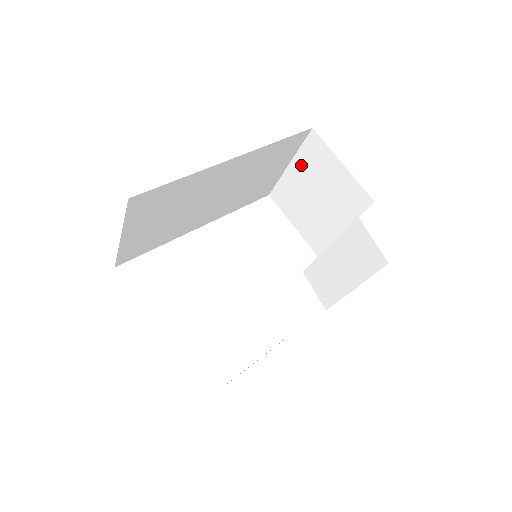
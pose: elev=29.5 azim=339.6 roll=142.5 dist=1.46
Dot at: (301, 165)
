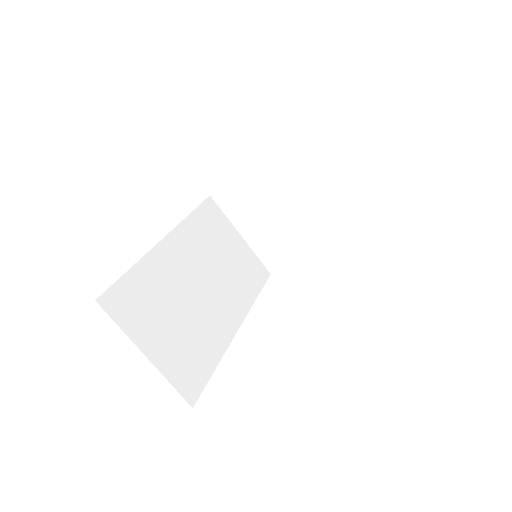
Dot at: (241, 221)
